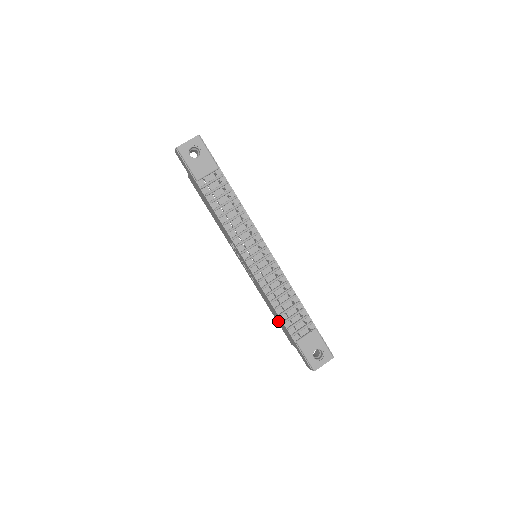
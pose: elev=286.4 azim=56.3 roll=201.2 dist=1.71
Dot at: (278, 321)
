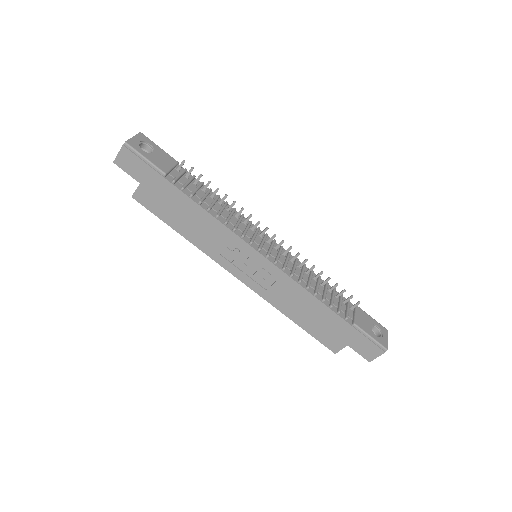
Dot at: (313, 326)
